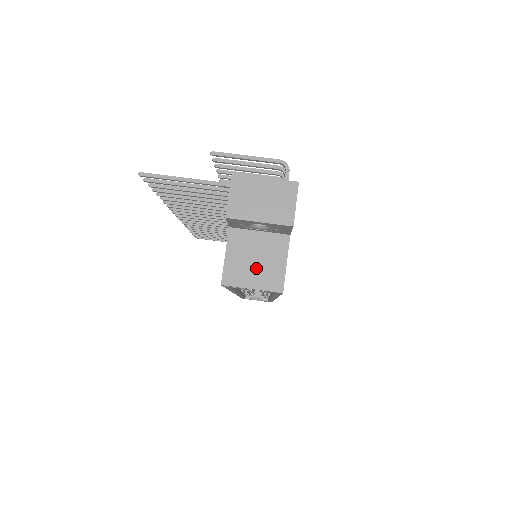
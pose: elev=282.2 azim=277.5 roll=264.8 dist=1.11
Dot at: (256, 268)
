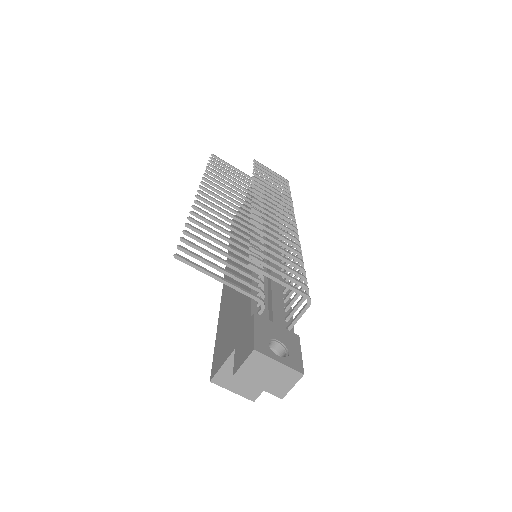
Dot at: (242, 381)
